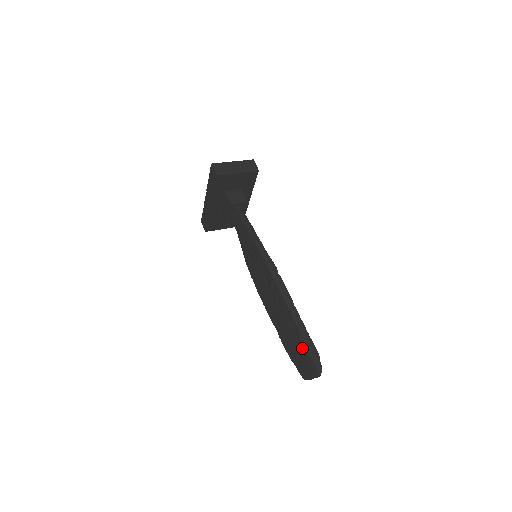
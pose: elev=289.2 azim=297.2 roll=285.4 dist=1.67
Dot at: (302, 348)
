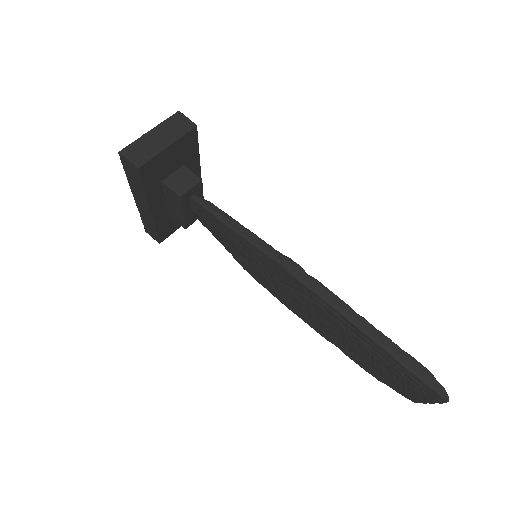
Dot at: (398, 370)
